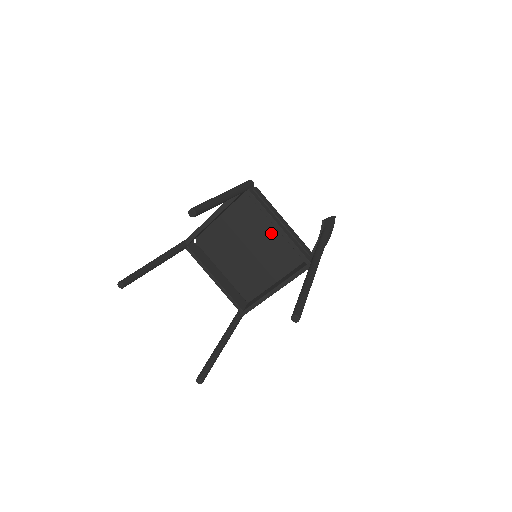
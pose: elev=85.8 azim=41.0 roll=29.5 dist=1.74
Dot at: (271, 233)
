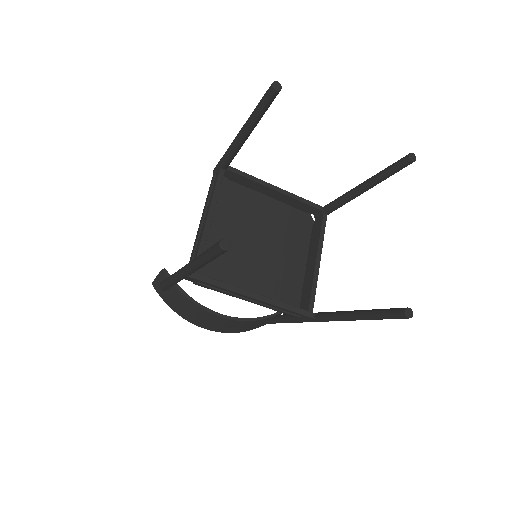
Dot at: (292, 259)
